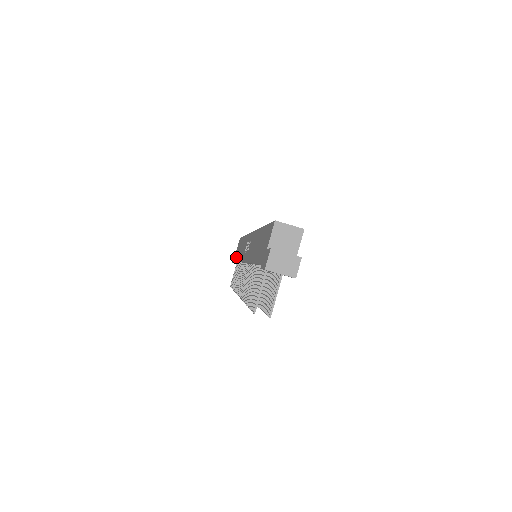
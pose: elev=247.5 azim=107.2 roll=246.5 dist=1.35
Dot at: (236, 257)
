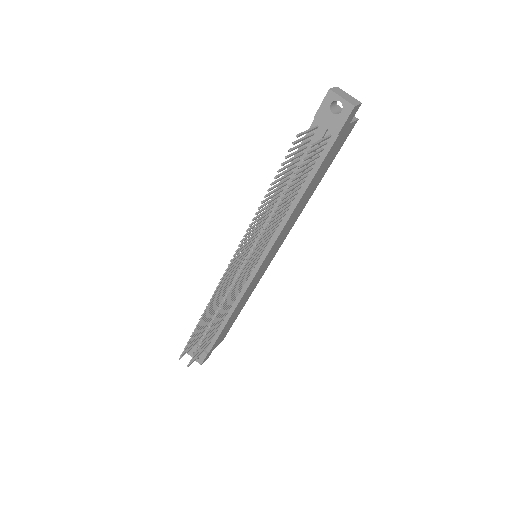
Dot at: occluded
